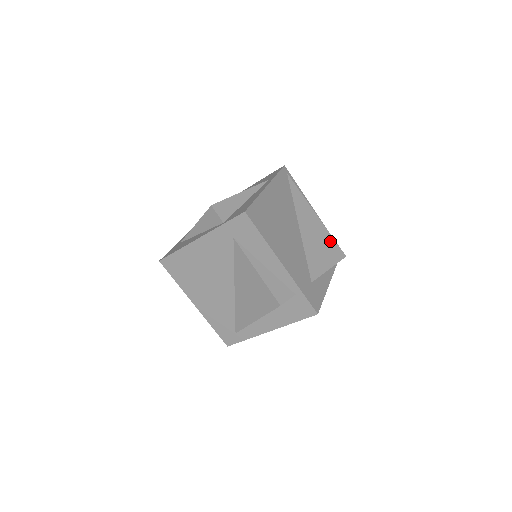
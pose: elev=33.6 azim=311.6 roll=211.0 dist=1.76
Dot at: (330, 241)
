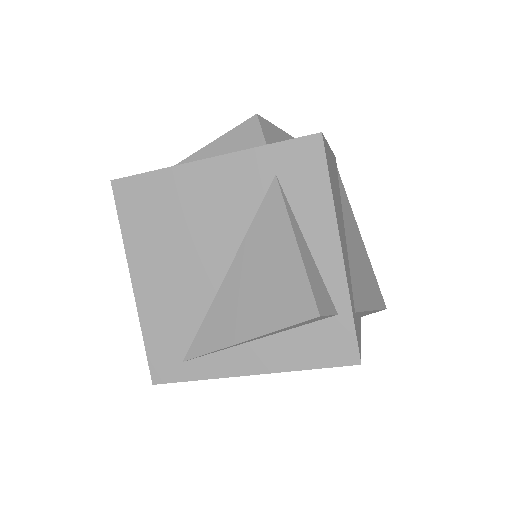
Dot at: (372, 276)
